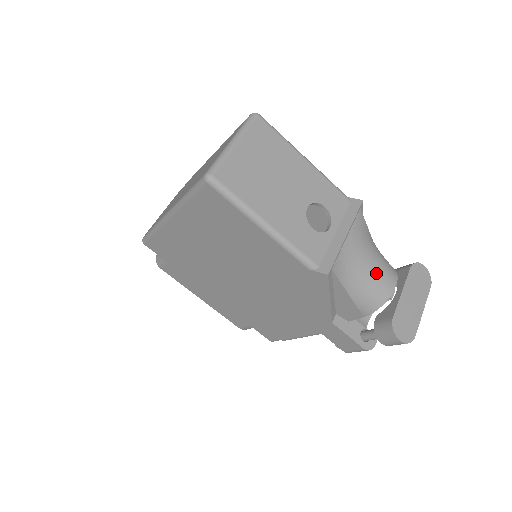
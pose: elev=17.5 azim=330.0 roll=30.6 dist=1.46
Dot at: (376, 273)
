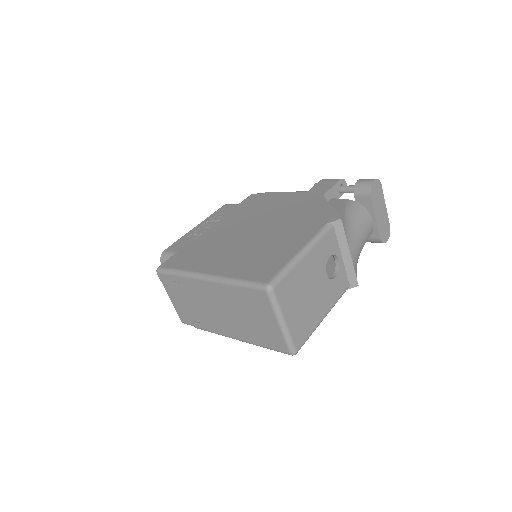
Dot at: (365, 236)
